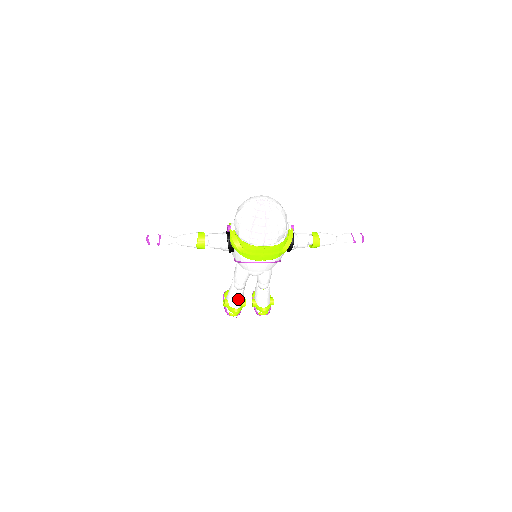
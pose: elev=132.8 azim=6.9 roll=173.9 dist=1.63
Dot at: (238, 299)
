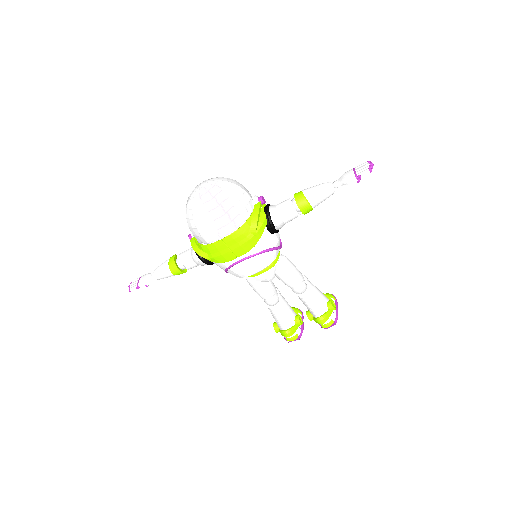
Dot at: (280, 317)
